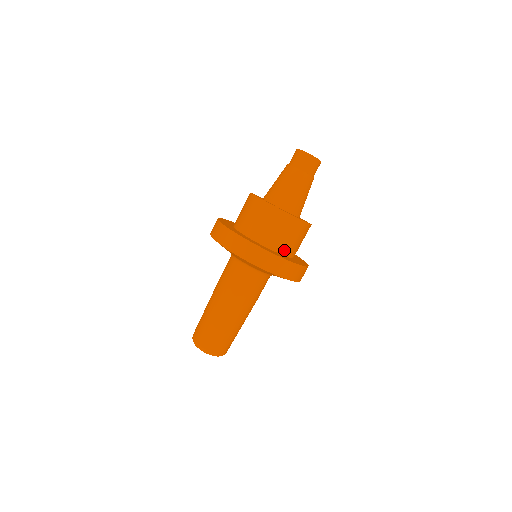
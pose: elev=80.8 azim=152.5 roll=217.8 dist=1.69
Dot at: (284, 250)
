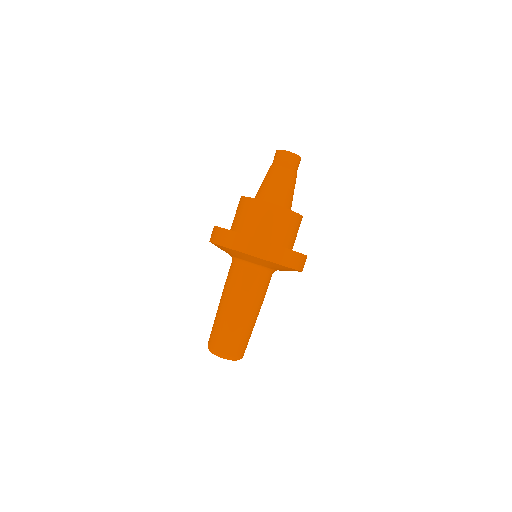
Dot at: (291, 246)
